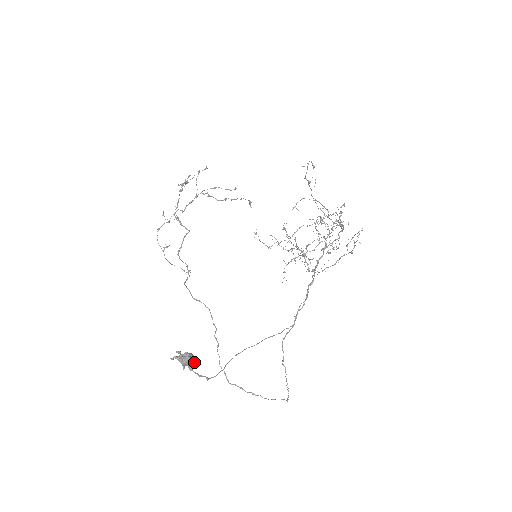
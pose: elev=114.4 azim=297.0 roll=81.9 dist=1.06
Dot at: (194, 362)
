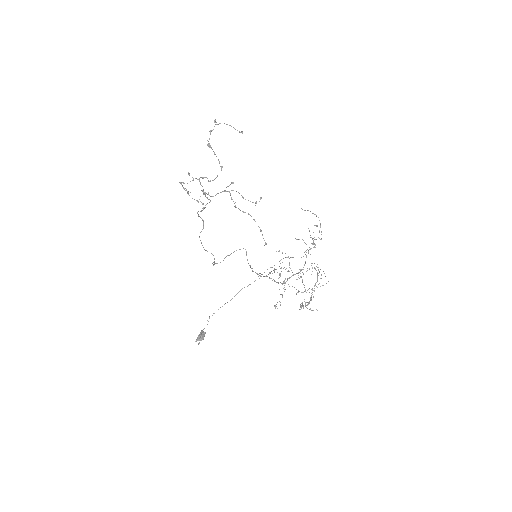
Dot at: (205, 333)
